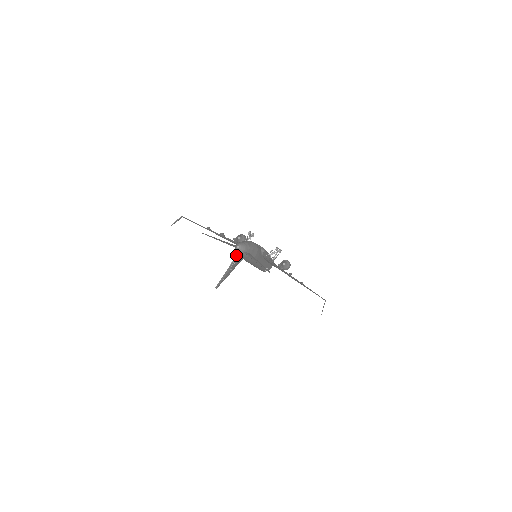
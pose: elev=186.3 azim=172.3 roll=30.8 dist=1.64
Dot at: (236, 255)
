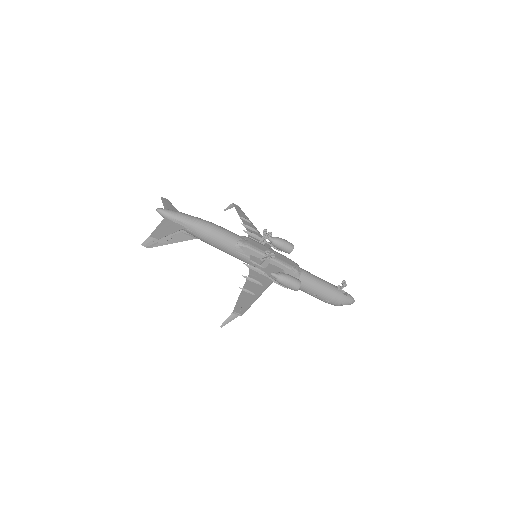
Dot at: occluded
